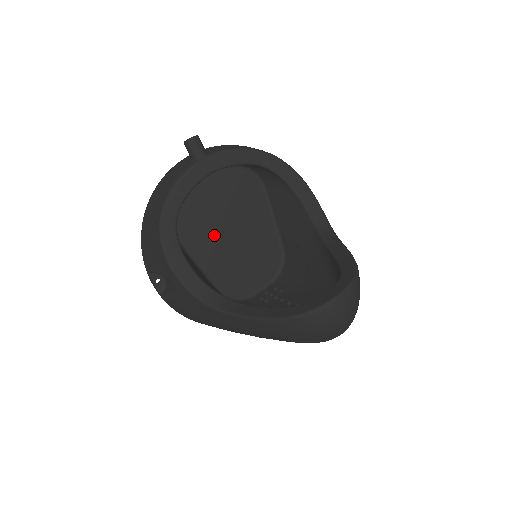
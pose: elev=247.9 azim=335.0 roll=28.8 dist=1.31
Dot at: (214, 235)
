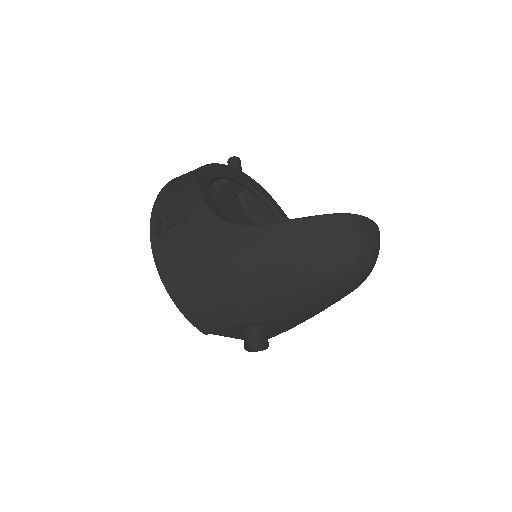
Dot at: occluded
